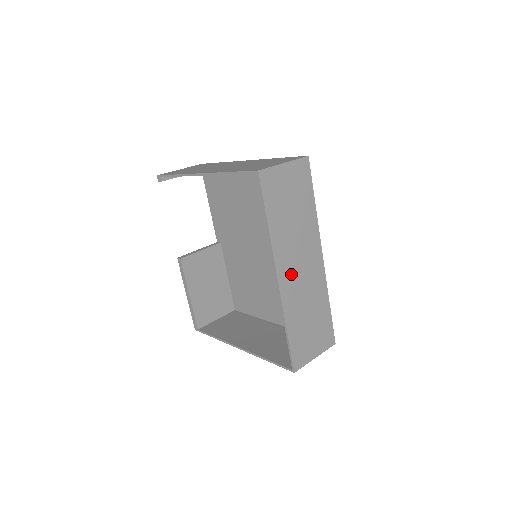
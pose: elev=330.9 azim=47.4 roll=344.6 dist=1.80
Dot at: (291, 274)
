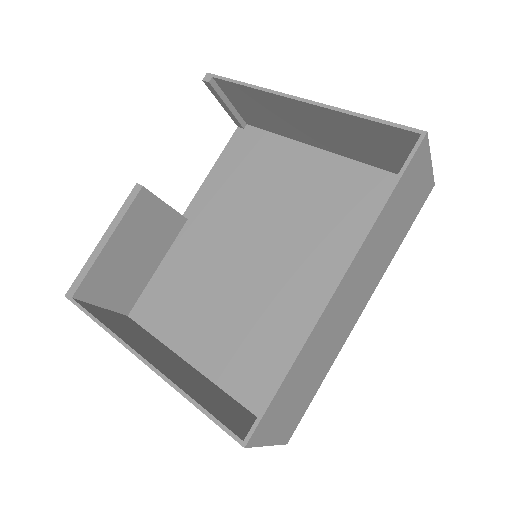
Dot at: (345, 295)
